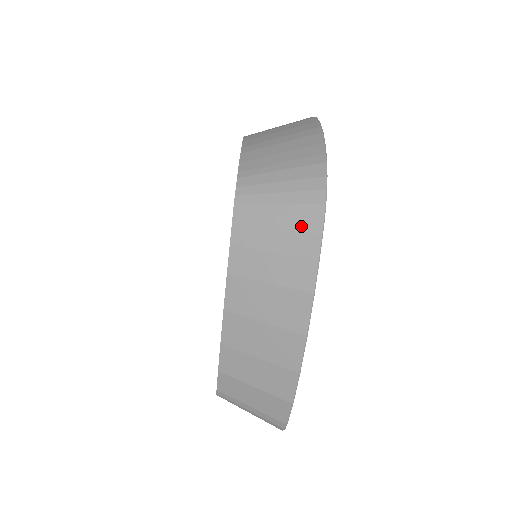
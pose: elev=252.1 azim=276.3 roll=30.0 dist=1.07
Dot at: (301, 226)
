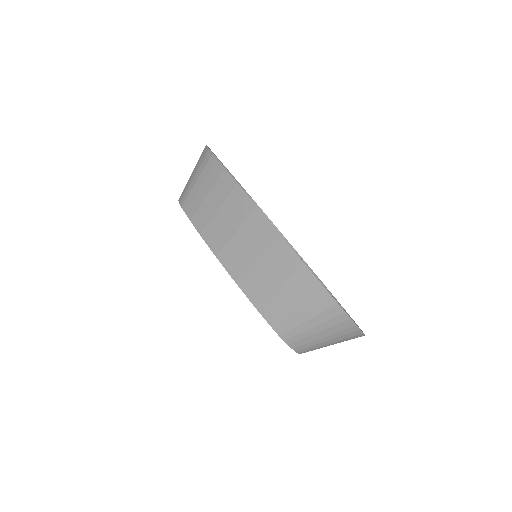
Dot at: (207, 169)
